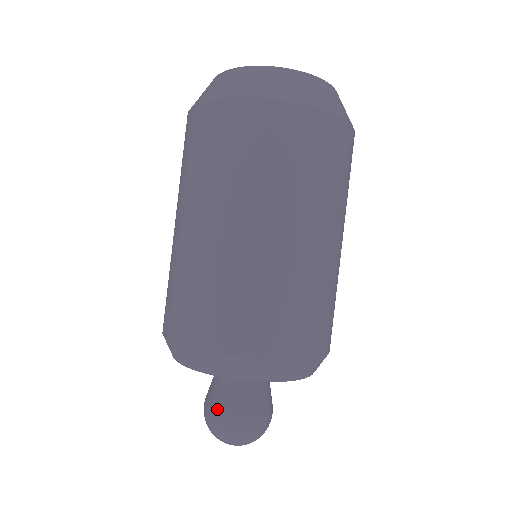
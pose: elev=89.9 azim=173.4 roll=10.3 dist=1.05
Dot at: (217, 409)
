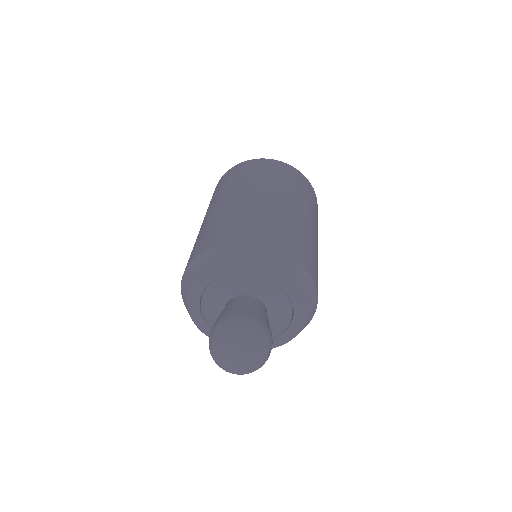
Dot at: (215, 322)
